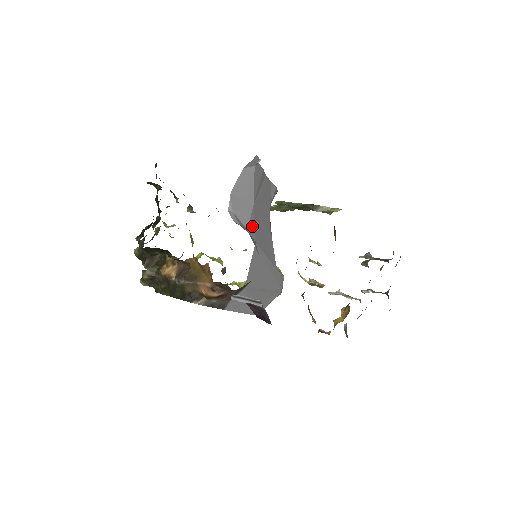
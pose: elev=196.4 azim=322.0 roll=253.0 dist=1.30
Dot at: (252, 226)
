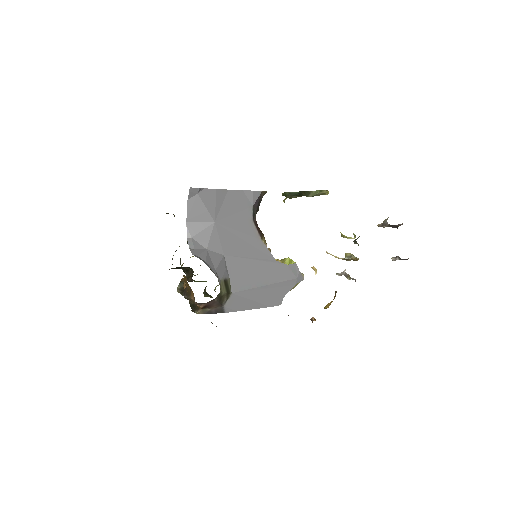
Dot at: (215, 243)
